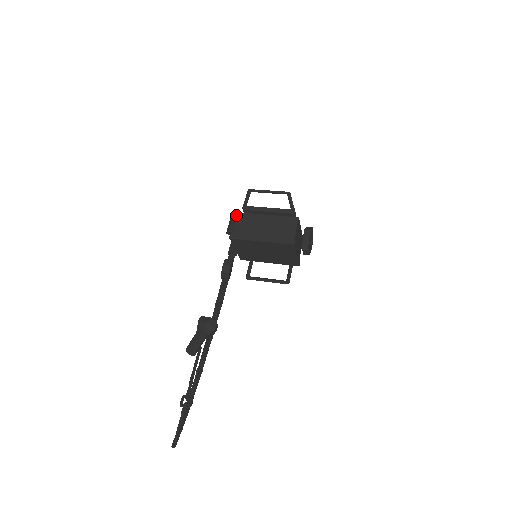
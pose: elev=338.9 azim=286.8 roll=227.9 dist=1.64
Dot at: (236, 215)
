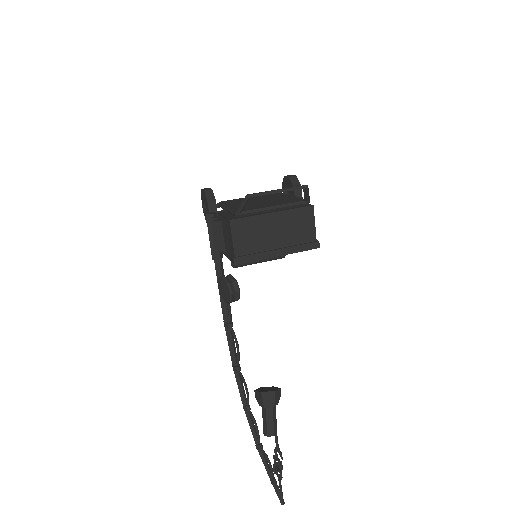
Dot at: (223, 222)
